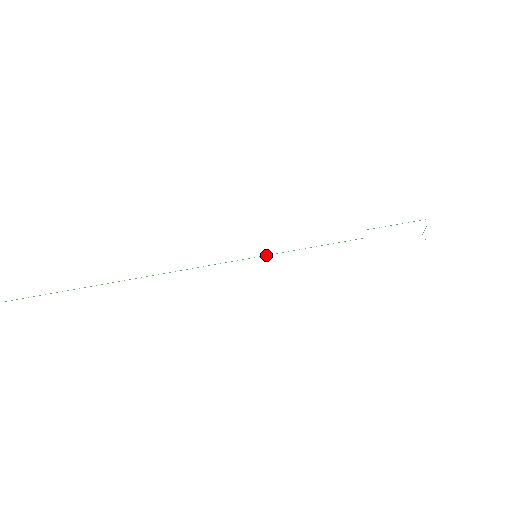
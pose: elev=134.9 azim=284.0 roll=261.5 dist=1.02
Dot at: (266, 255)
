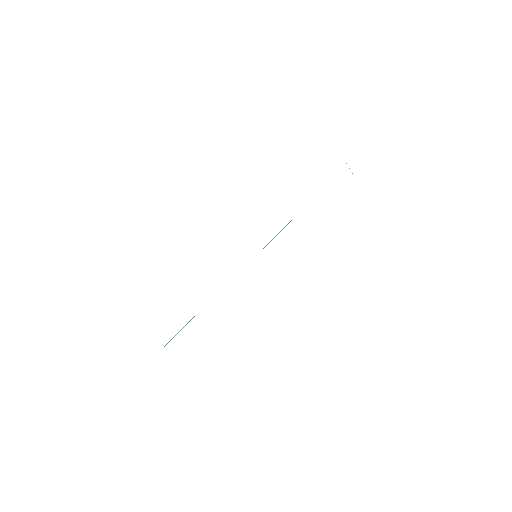
Dot at: occluded
